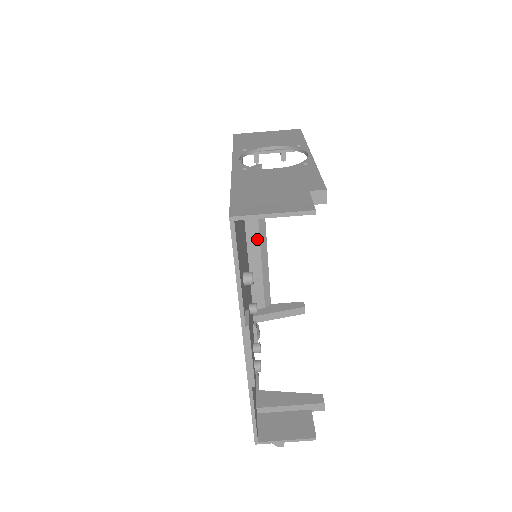
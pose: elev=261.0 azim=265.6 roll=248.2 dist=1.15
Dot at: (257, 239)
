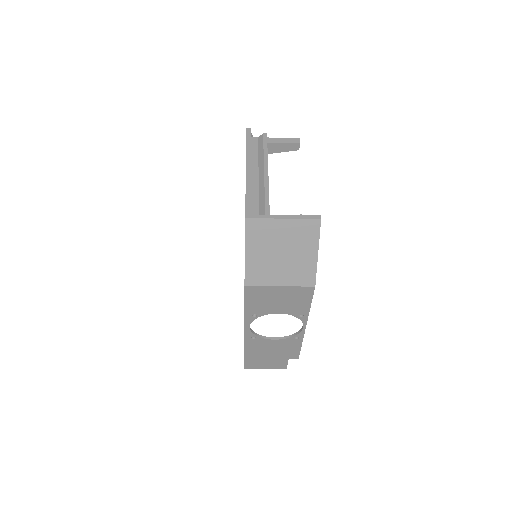
Dot at: occluded
